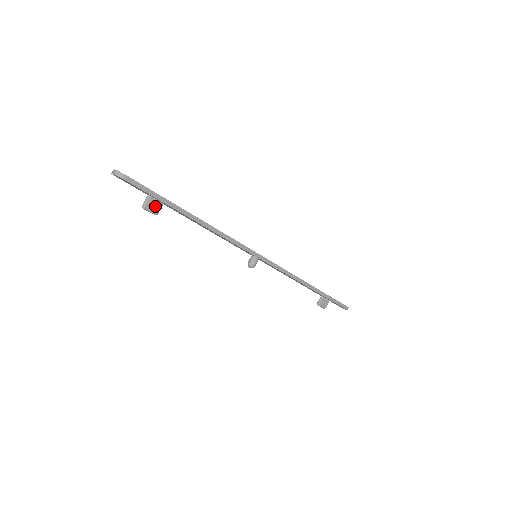
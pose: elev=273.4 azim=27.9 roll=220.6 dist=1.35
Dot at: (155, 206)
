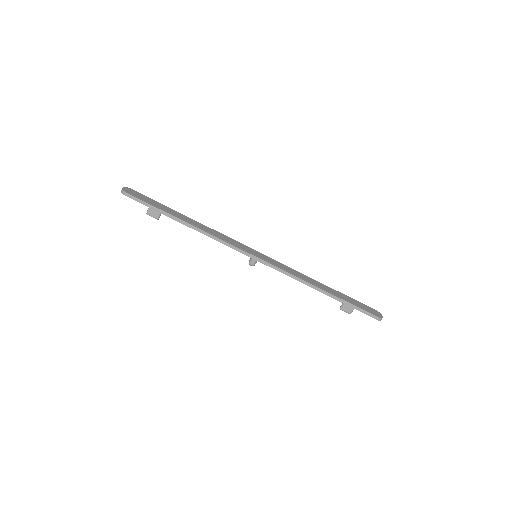
Dot at: (155, 213)
